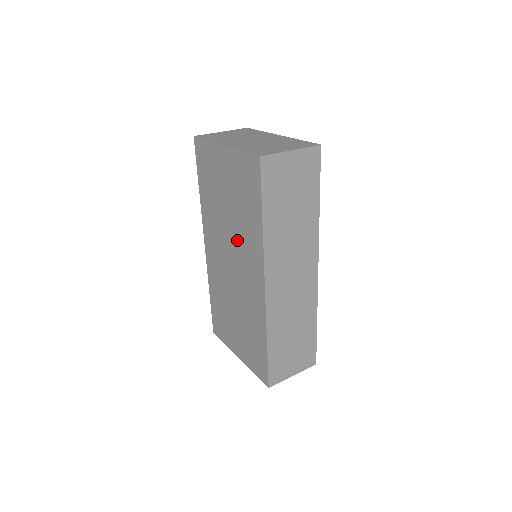
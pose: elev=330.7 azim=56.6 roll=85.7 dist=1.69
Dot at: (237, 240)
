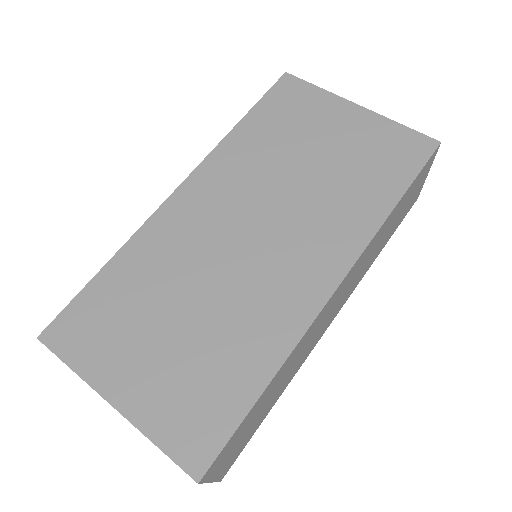
Dot at: (302, 208)
